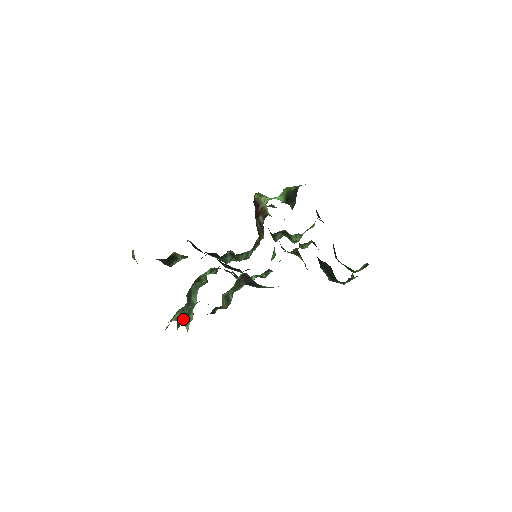
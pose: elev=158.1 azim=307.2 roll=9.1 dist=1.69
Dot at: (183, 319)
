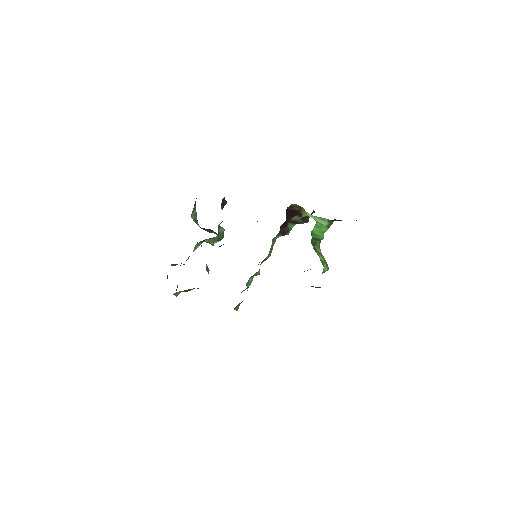
Dot at: occluded
